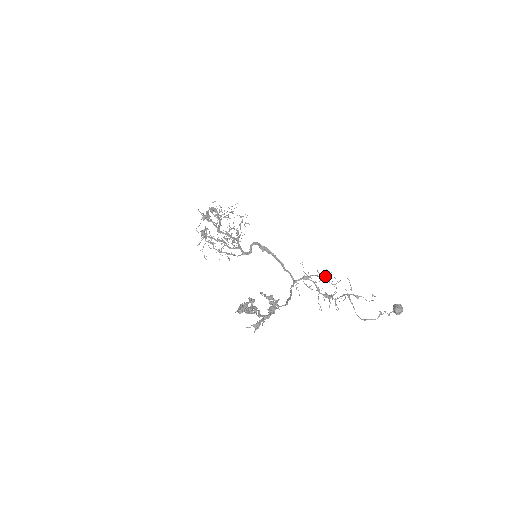
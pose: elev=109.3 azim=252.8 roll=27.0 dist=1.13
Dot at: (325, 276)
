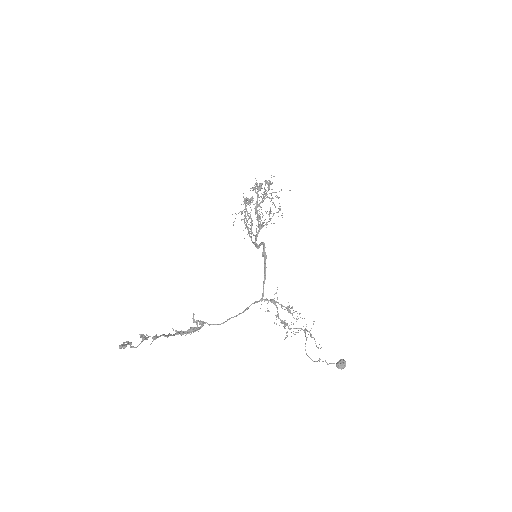
Dot at: (288, 310)
